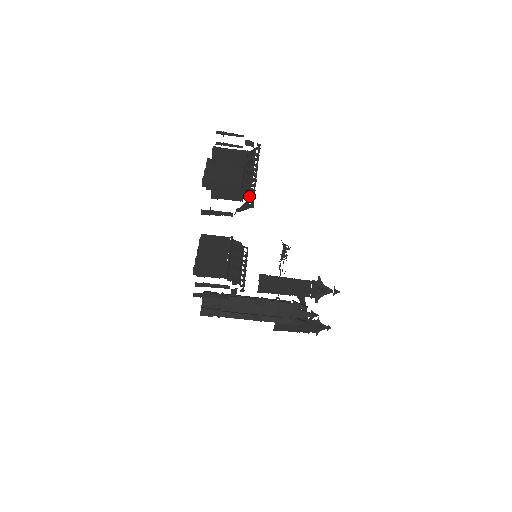
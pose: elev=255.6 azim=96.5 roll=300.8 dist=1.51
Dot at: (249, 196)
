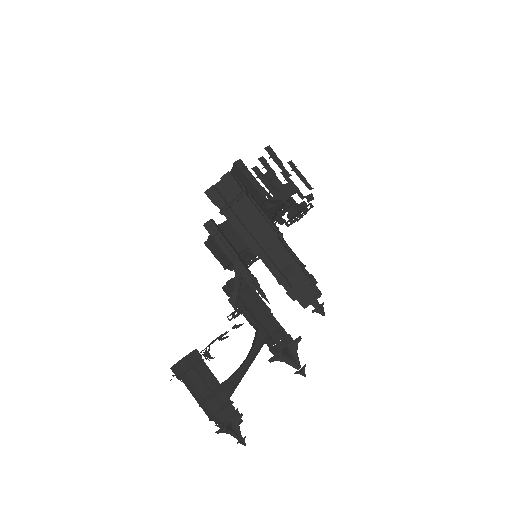
Dot at: occluded
